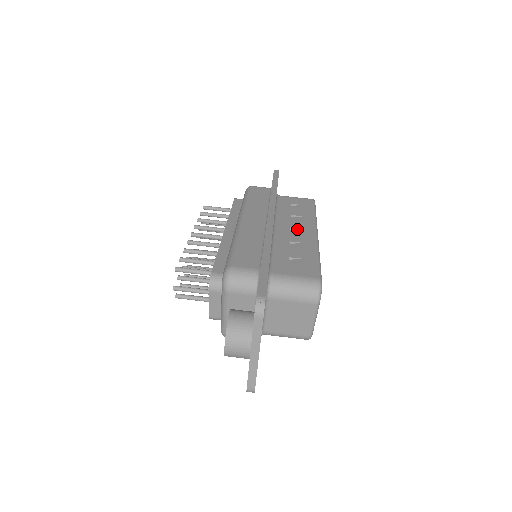
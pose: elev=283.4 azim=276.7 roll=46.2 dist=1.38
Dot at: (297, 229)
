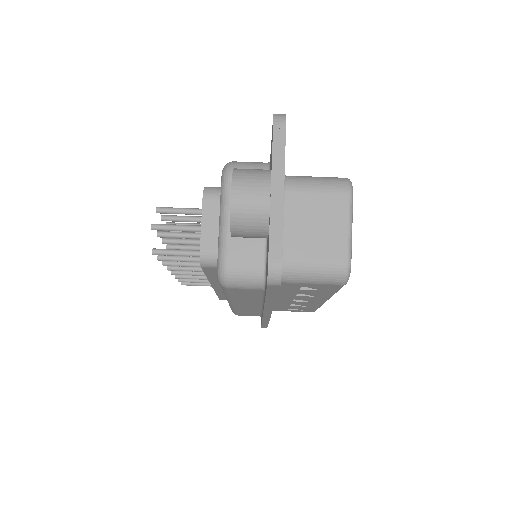
Dot at: occluded
